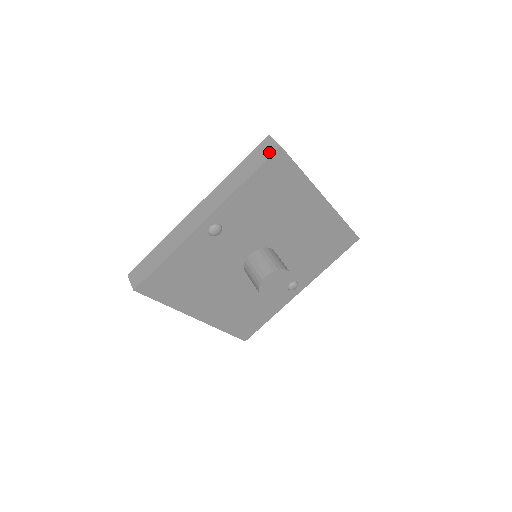
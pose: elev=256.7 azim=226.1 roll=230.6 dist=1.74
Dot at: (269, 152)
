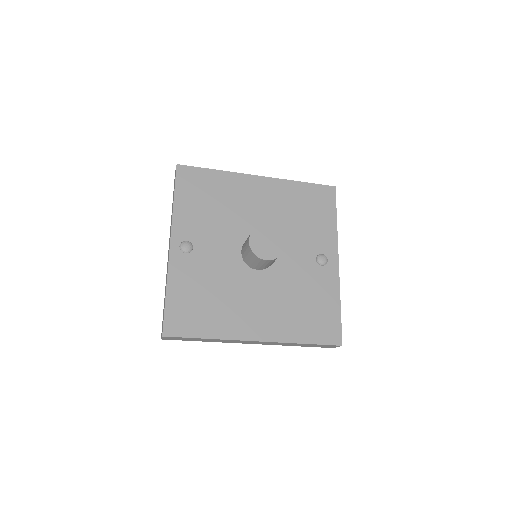
Dot at: (175, 175)
